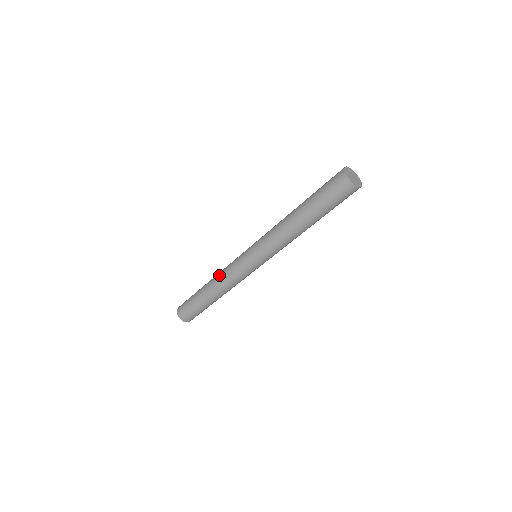
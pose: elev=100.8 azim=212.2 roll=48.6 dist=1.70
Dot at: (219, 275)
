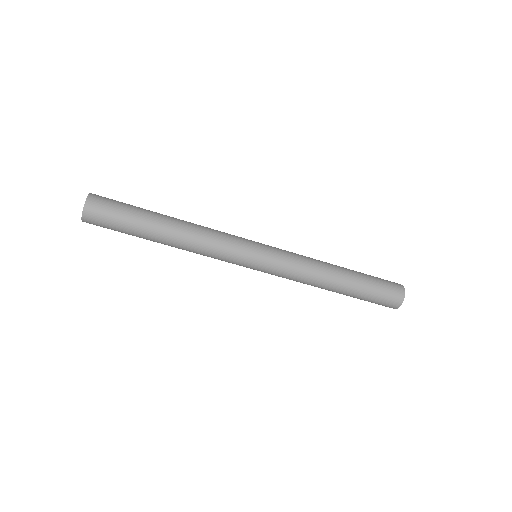
Dot at: (202, 227)
